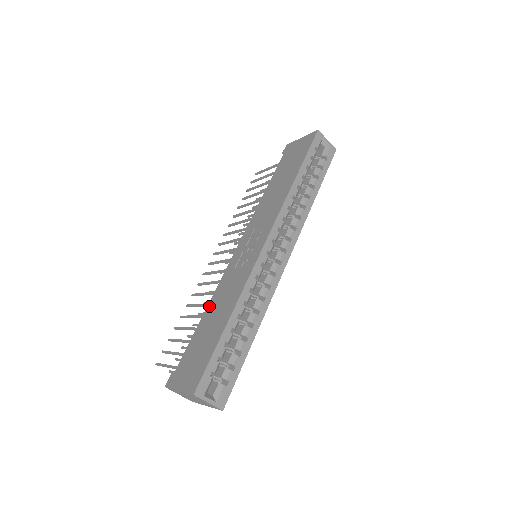
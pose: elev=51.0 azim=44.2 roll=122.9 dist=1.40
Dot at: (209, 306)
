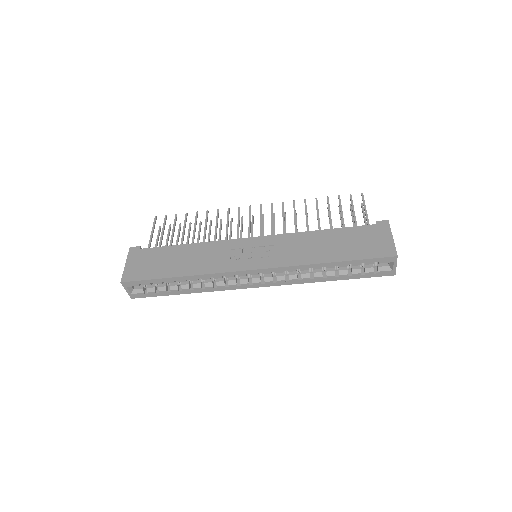
Dot at: (196, 245)
